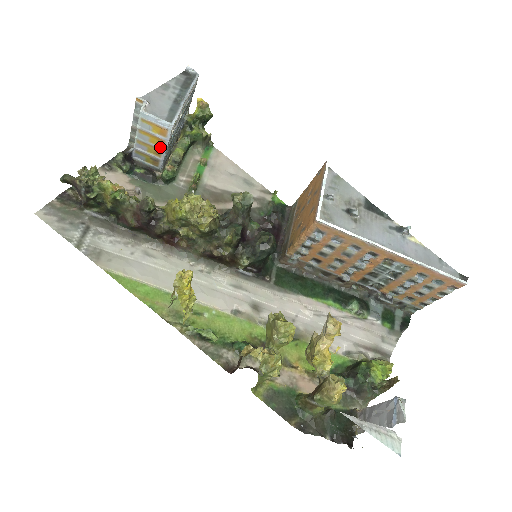
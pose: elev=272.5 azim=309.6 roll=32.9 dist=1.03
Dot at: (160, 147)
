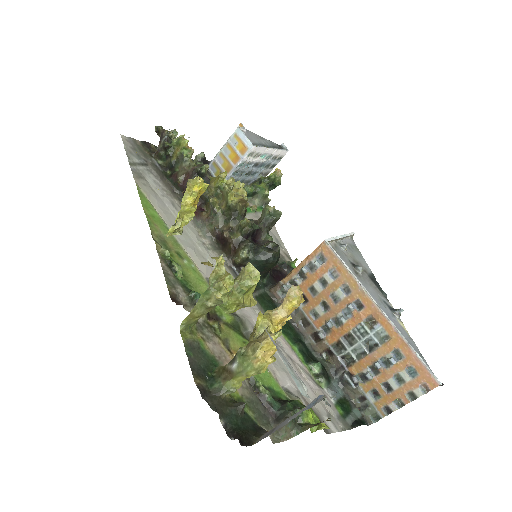
Dot at: (233, 164)
